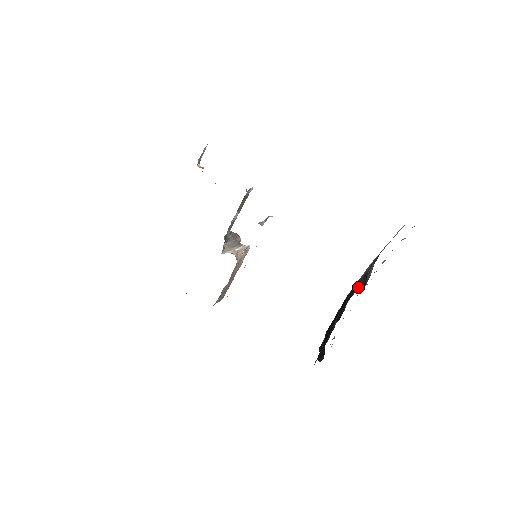
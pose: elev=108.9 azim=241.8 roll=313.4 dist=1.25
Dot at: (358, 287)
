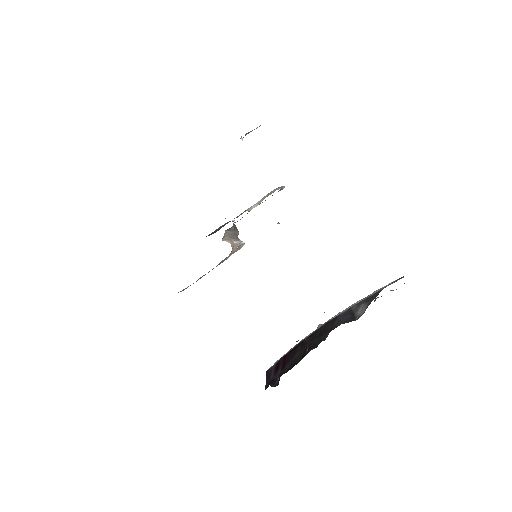
Dot at: (343, 321)
